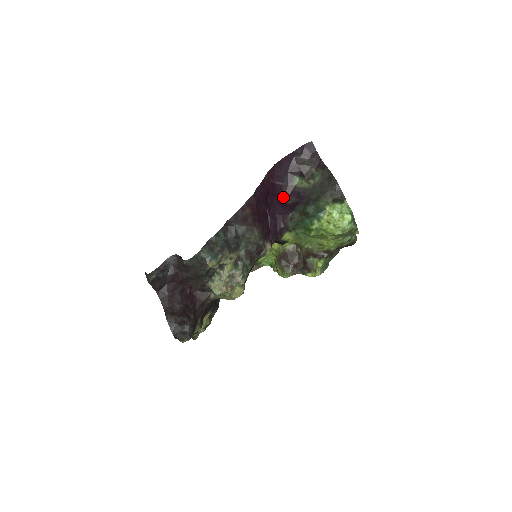
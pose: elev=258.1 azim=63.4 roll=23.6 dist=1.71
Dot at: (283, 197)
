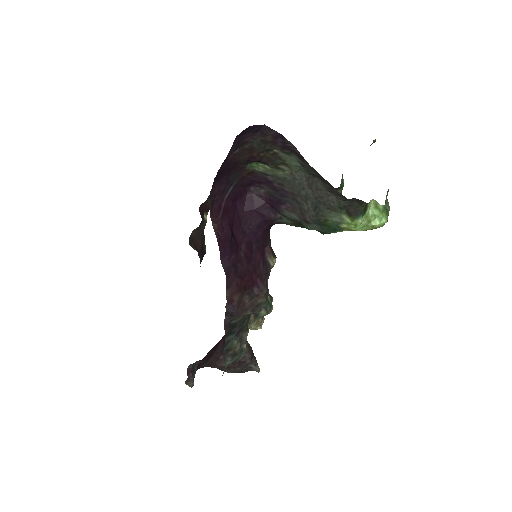
Dot at: (244, 189)
